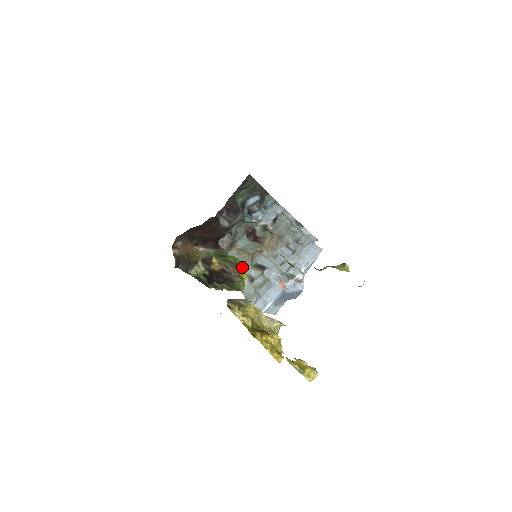
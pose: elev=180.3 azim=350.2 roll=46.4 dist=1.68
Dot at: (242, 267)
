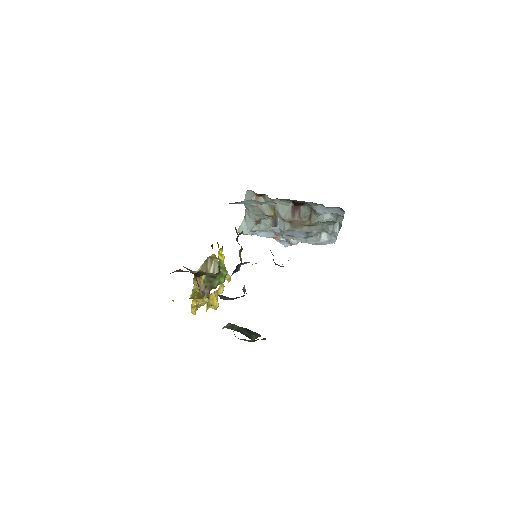
Dot at: occluded
